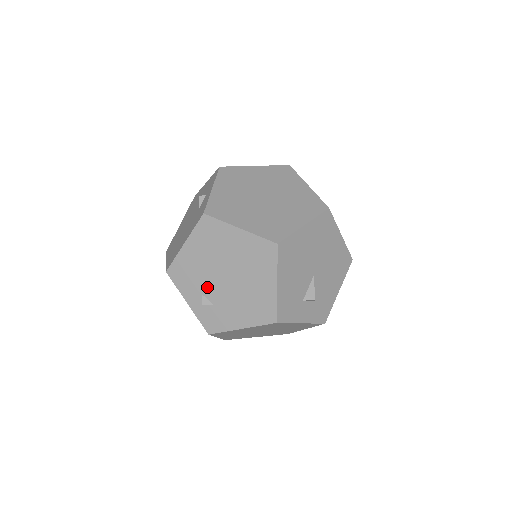
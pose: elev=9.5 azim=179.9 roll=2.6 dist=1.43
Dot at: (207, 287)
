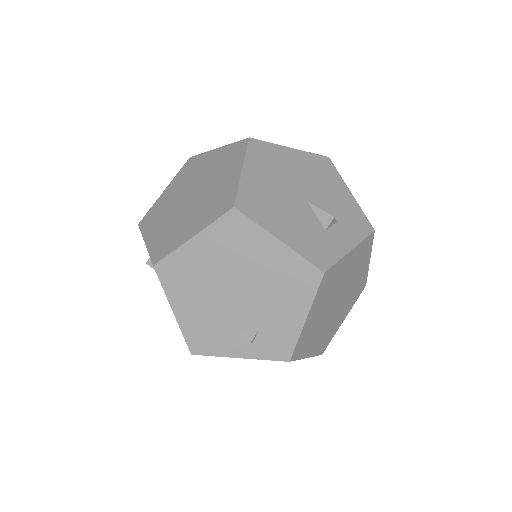
Dot at: (235, 322)
